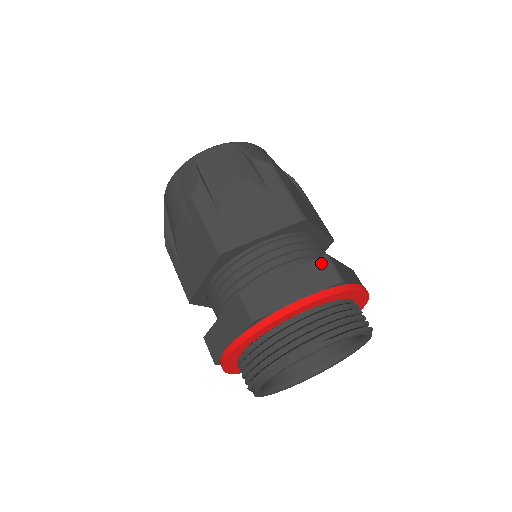
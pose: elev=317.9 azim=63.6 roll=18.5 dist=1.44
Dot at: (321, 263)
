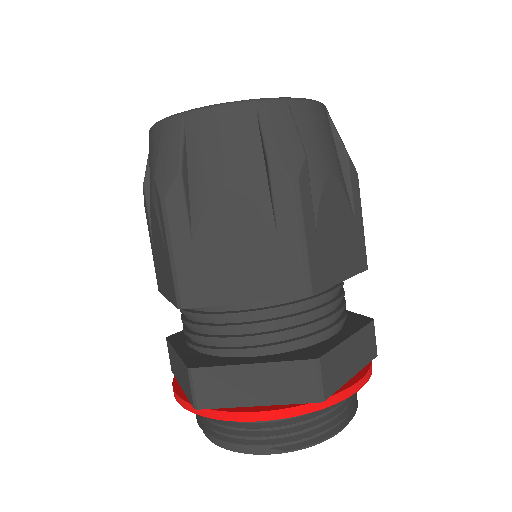
Dot at: (305, 369)
